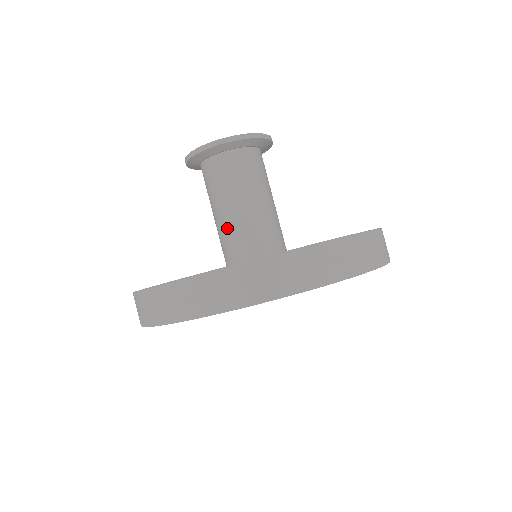
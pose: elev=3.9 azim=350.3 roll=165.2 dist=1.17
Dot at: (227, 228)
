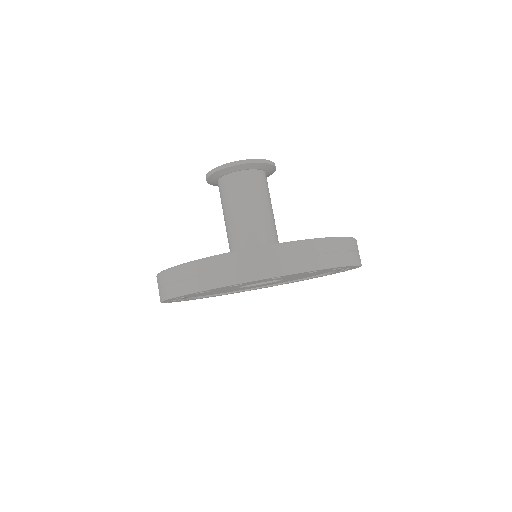
Dot at: (231, 232)
